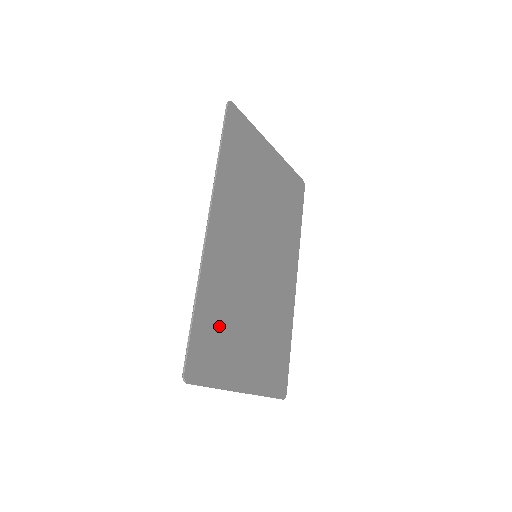
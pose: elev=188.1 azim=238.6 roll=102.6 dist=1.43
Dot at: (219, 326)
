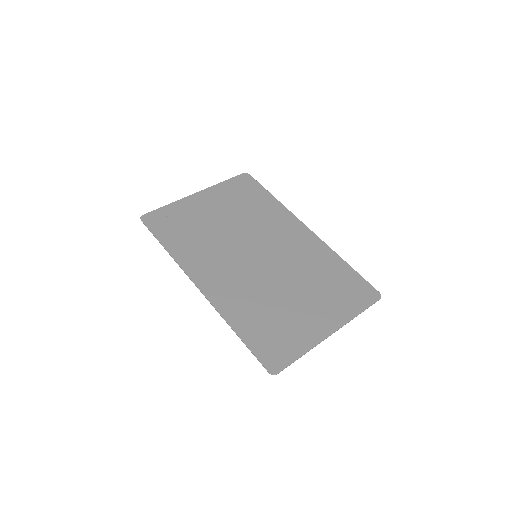
Dot at: (268, 323)
